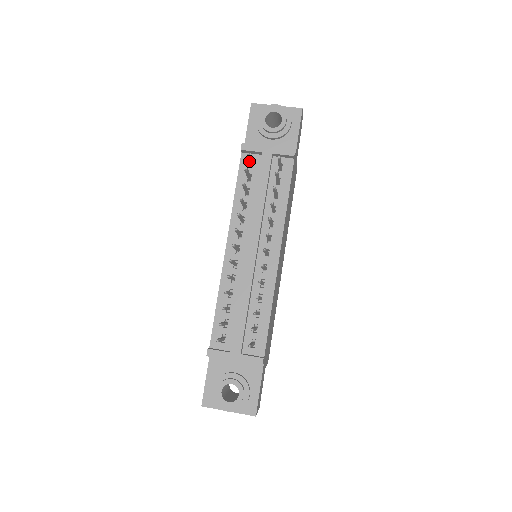
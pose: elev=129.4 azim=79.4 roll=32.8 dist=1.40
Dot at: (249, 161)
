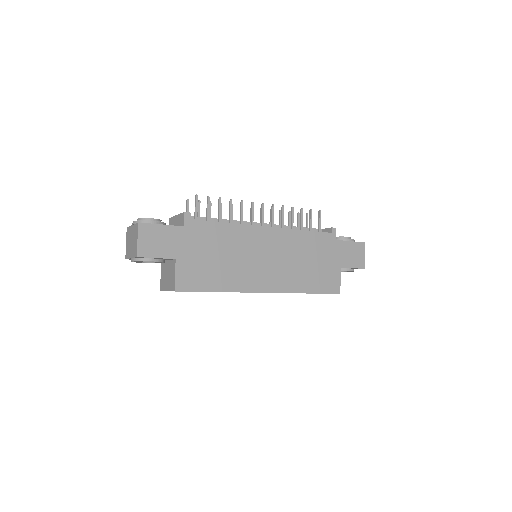
Dot at: (306, 227)
